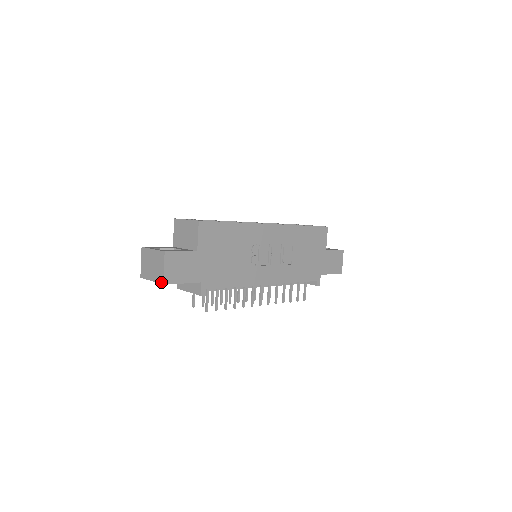
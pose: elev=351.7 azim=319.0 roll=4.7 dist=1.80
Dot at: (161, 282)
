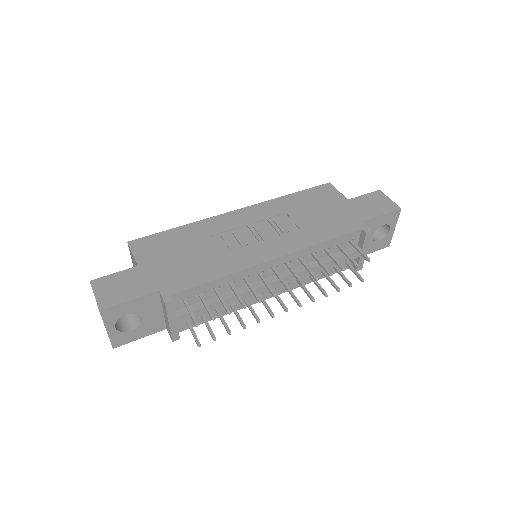
Dot at: occluded
